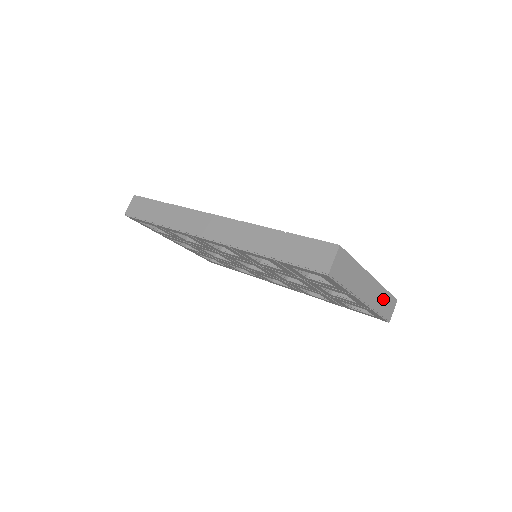
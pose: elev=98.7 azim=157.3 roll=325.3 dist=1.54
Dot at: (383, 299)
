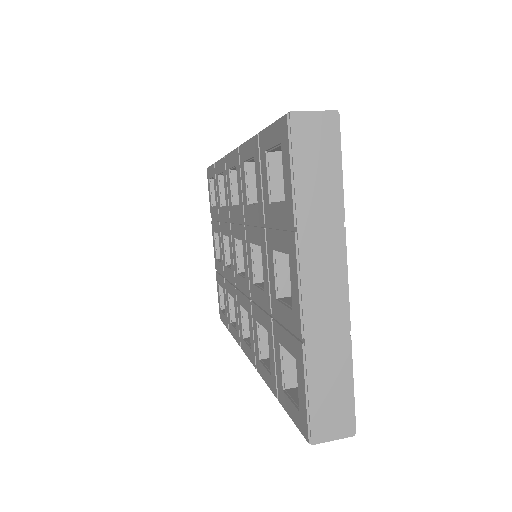
Dot at: (334, 366)
